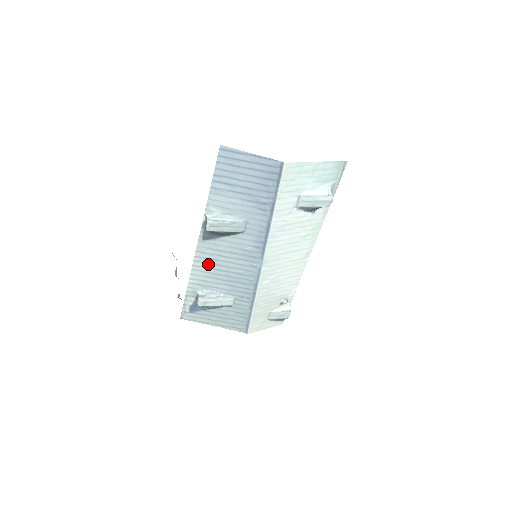
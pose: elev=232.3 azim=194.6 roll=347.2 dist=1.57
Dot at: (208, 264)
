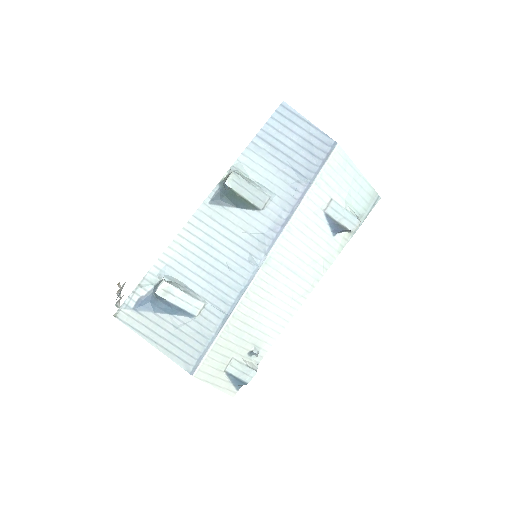
Dot at: (198, 239)
